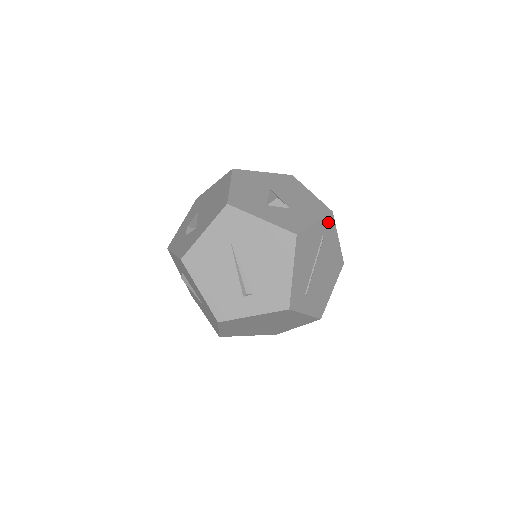
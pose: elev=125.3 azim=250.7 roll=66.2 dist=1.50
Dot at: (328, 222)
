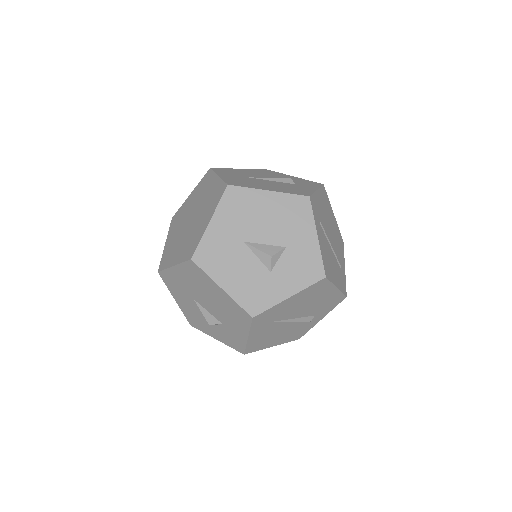
Dot at: (314, 209)
